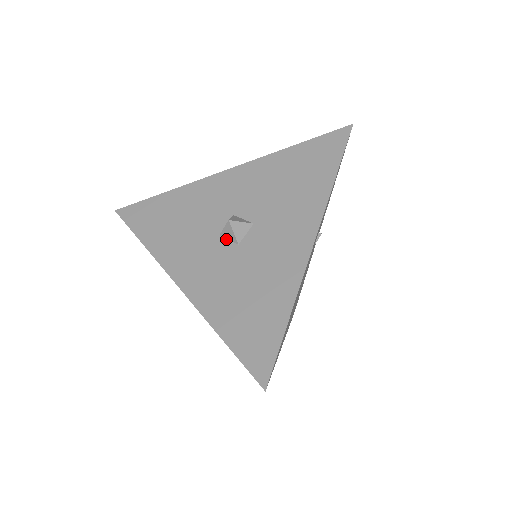
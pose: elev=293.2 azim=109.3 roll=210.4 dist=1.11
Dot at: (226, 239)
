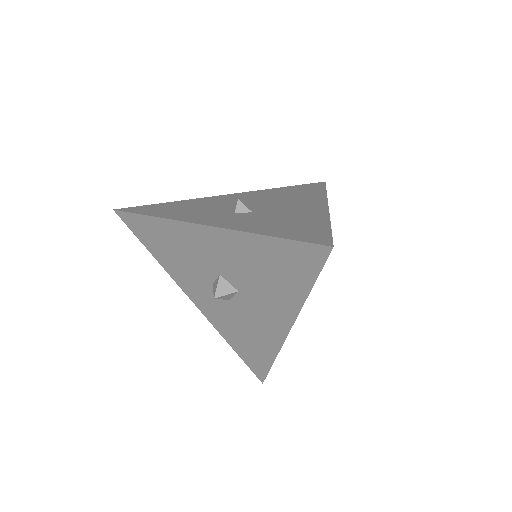
Dot at: occluded
